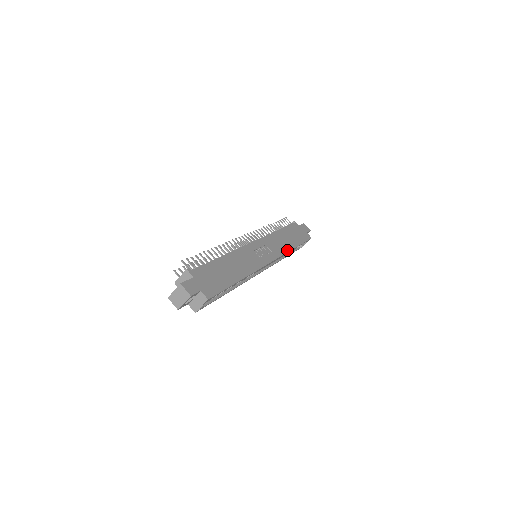
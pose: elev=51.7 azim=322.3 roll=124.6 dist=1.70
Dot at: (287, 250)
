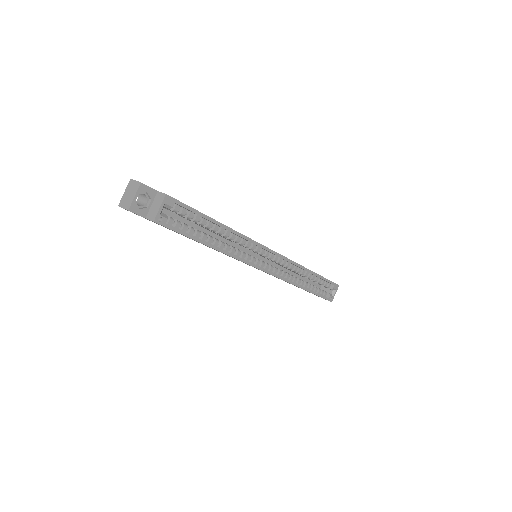
Dot at: (299, 265)
